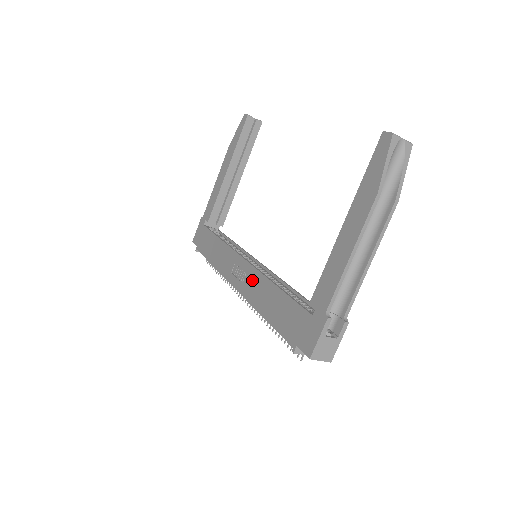
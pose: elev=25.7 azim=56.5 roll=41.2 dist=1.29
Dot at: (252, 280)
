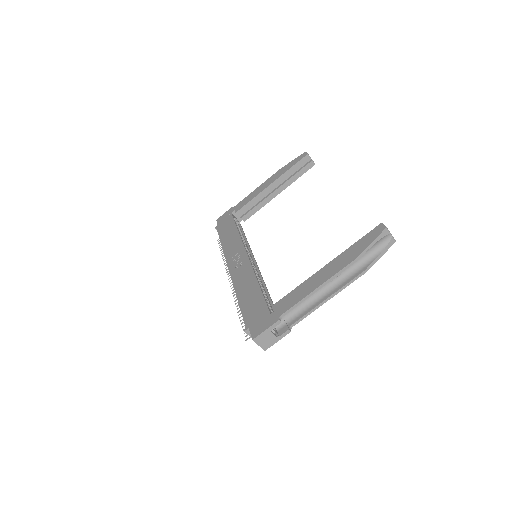
Dot at: (244, 270)
